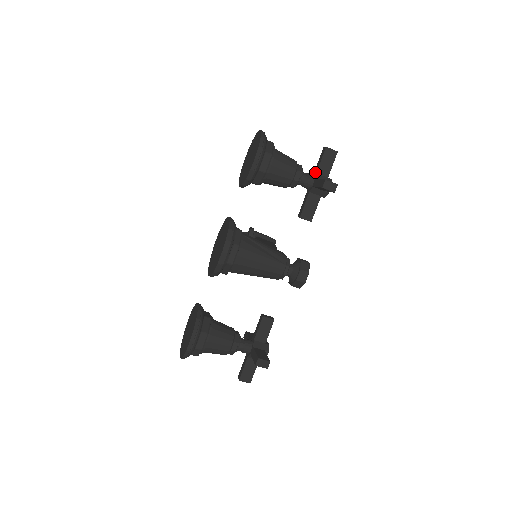
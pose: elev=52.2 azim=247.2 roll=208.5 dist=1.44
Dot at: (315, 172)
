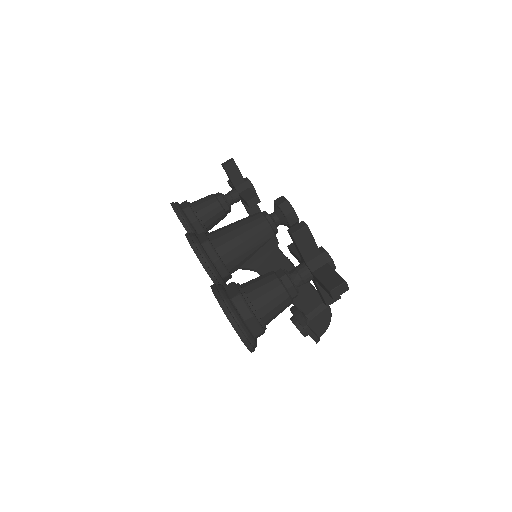
Dot at: occluded
